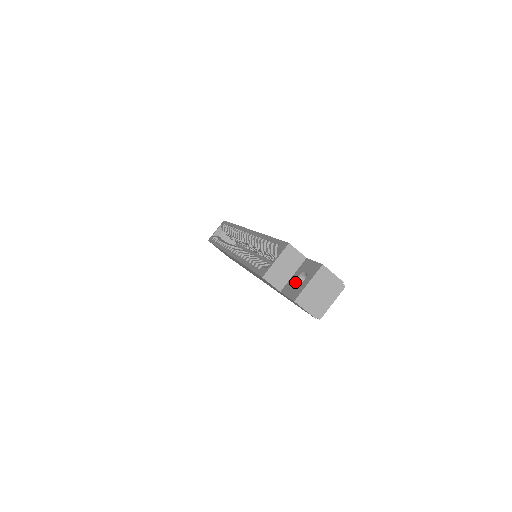
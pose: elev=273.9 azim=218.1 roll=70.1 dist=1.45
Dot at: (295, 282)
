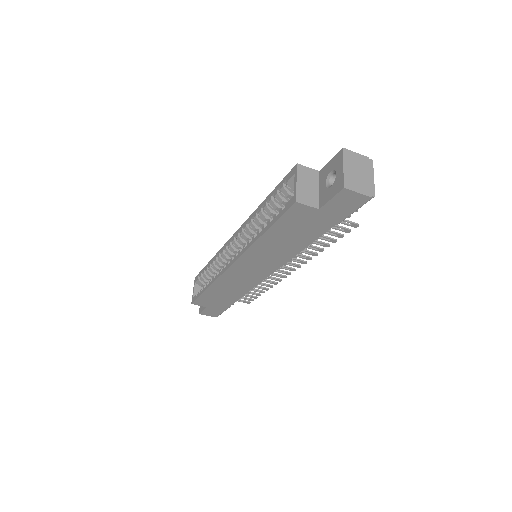
Dot at: (327, 187)
